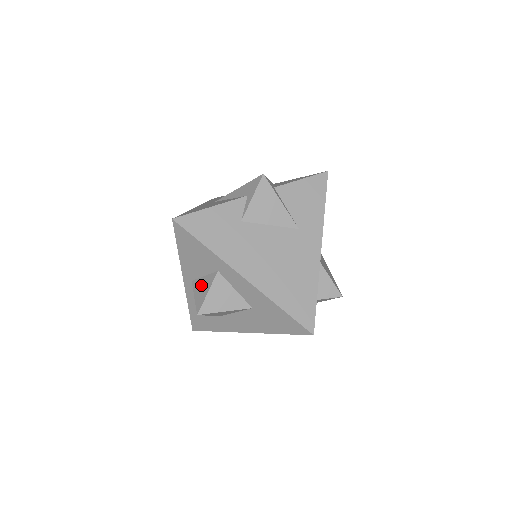
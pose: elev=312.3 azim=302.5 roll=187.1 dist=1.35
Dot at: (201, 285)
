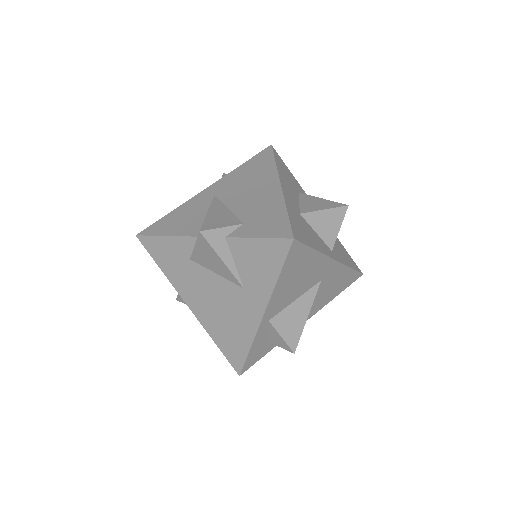
Dot at: occluded
